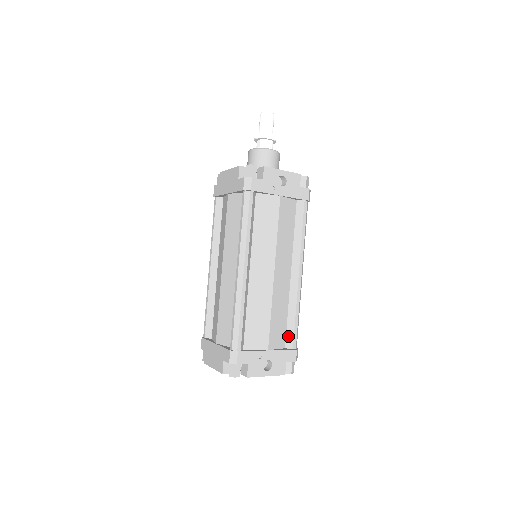
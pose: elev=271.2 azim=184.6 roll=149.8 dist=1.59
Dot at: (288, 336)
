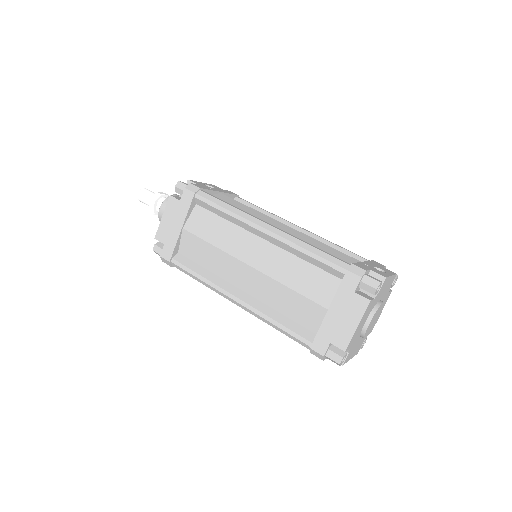
Dot at: occluded
